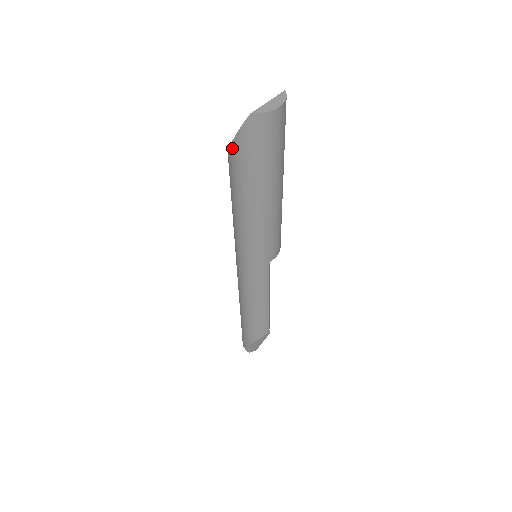
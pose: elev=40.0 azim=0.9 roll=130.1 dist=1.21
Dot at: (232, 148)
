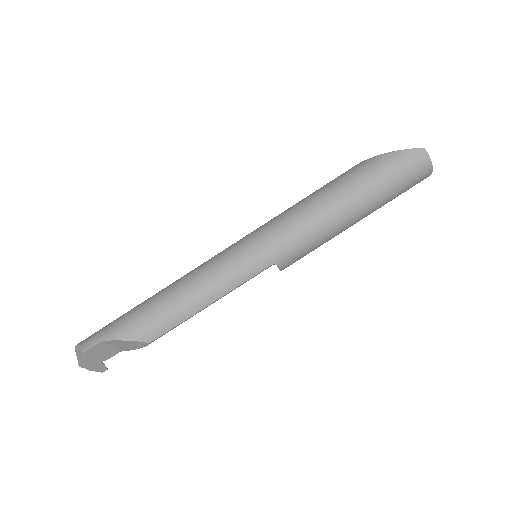
Dot at: (380, 157)
